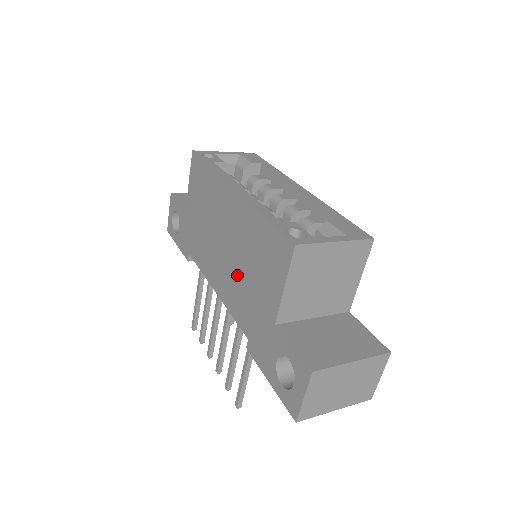
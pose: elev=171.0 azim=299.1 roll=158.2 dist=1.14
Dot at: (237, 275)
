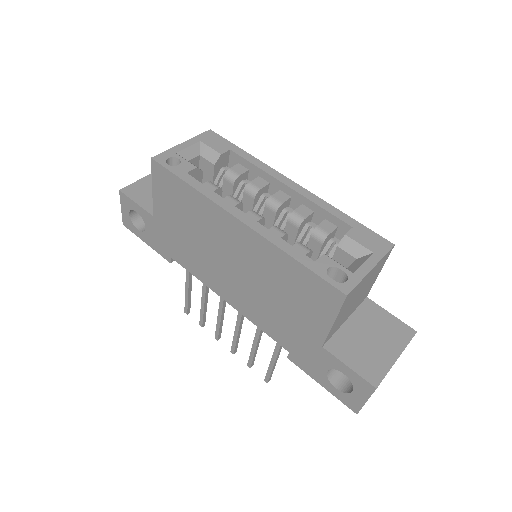
Dot at: (258, 296)
